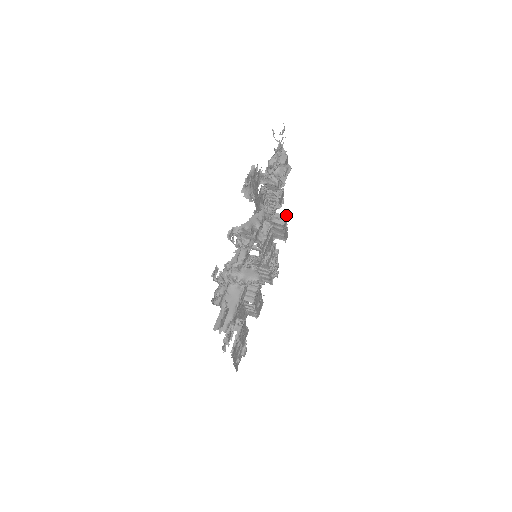
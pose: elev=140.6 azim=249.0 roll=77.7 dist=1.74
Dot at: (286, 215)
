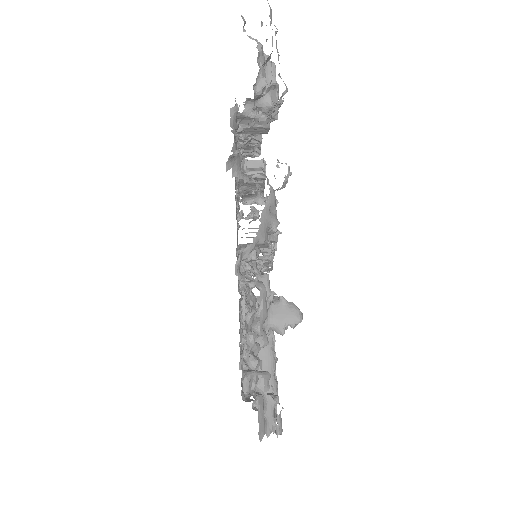
Dot at: occluded
